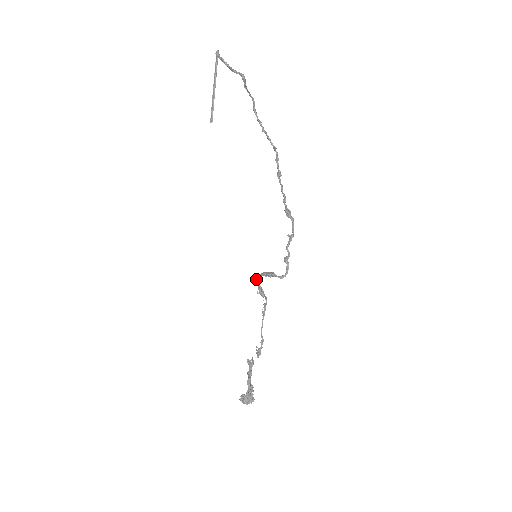
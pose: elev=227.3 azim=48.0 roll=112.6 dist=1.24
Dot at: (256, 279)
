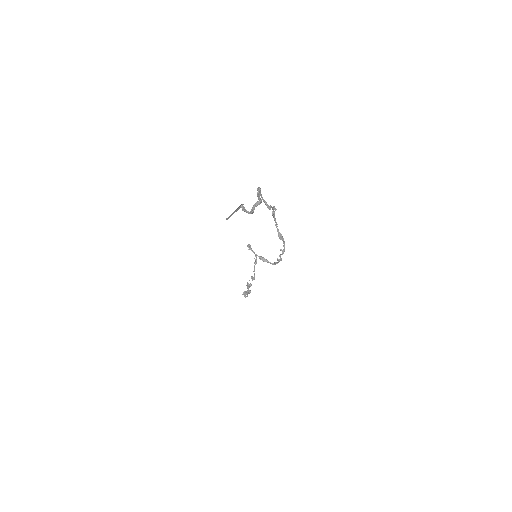
Dot at: occluded
